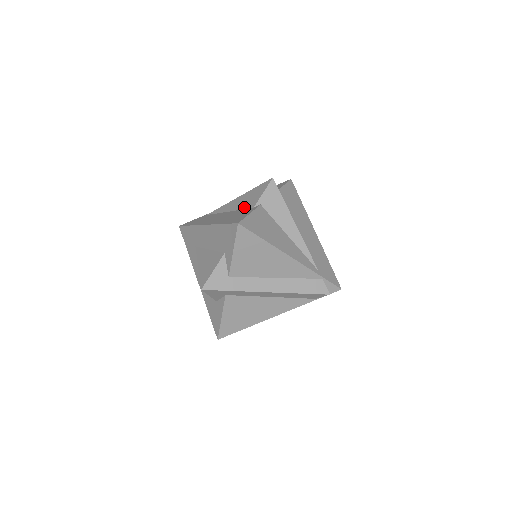
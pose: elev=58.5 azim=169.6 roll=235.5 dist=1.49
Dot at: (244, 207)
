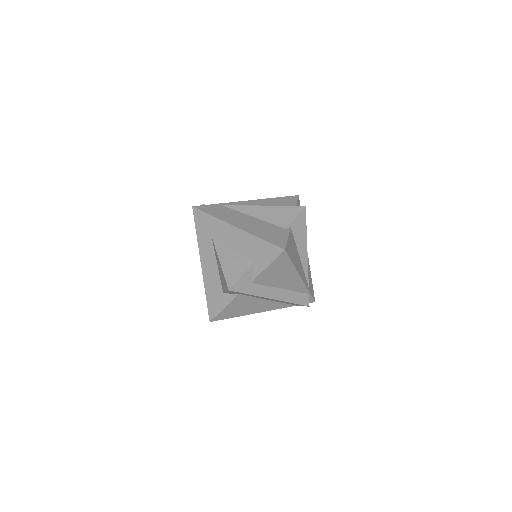
Dot at: (273, 222)
